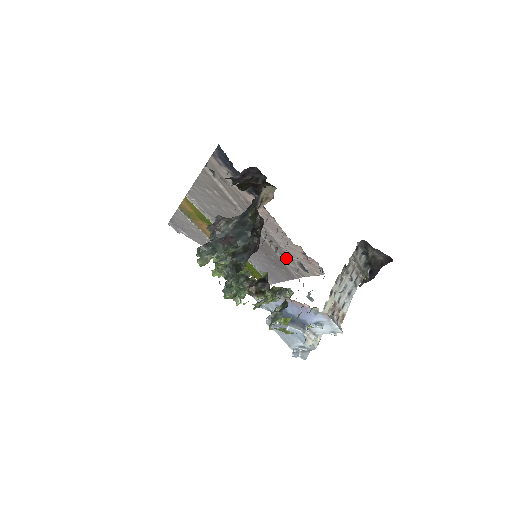
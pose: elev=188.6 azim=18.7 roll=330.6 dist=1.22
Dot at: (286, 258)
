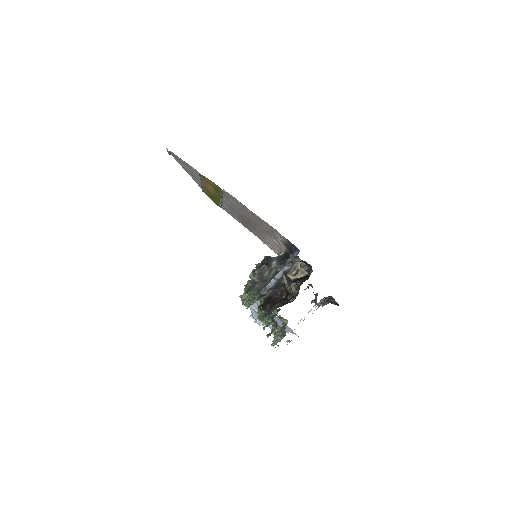
Dot at: (261, 236)
